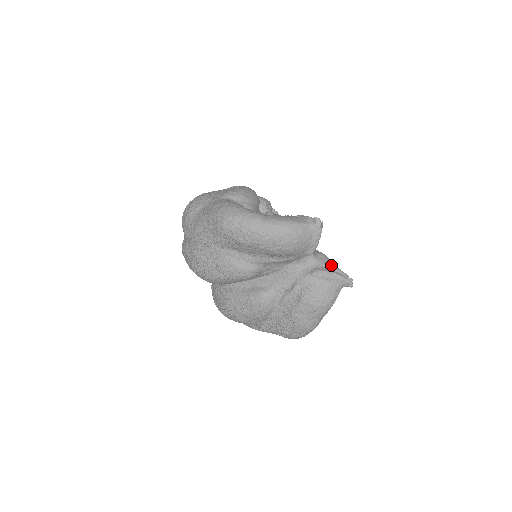
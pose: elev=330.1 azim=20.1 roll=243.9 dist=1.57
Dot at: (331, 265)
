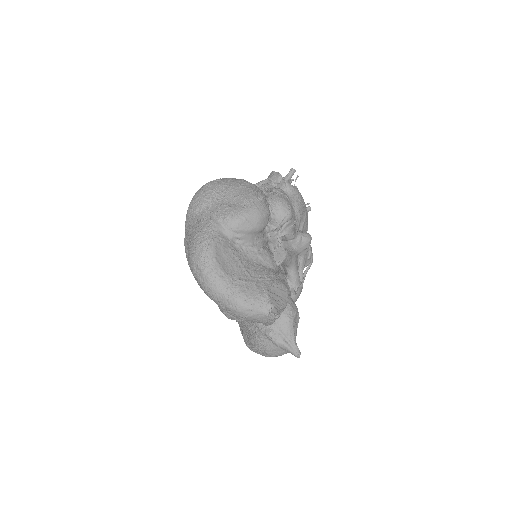
Dot at: (287, 333)
